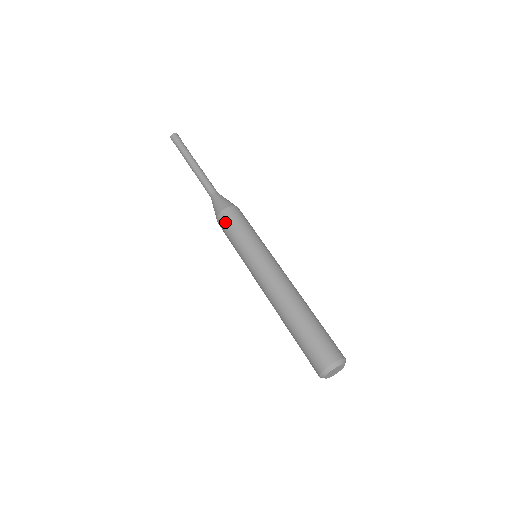
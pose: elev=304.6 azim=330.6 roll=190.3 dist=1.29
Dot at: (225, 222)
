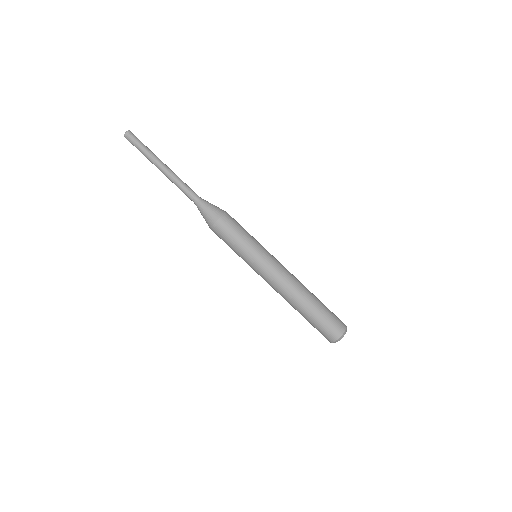
Dot at: (224, 230)
